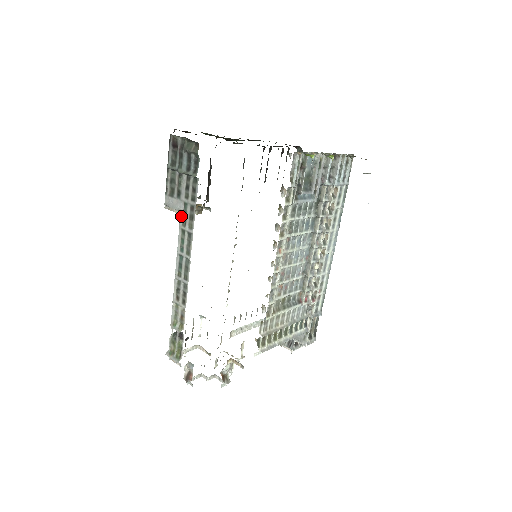
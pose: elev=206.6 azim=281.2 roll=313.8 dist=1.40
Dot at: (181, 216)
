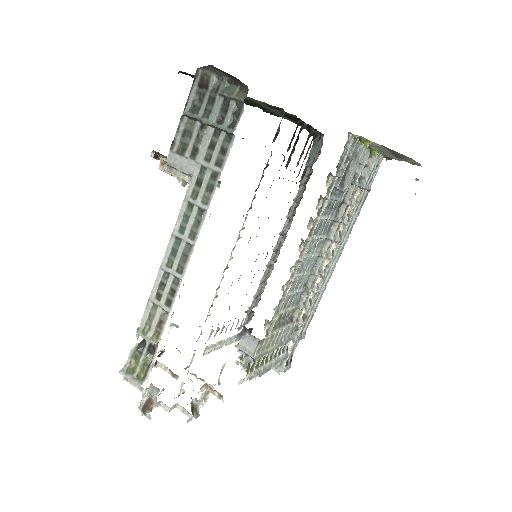
Dot at: (191, 184)
